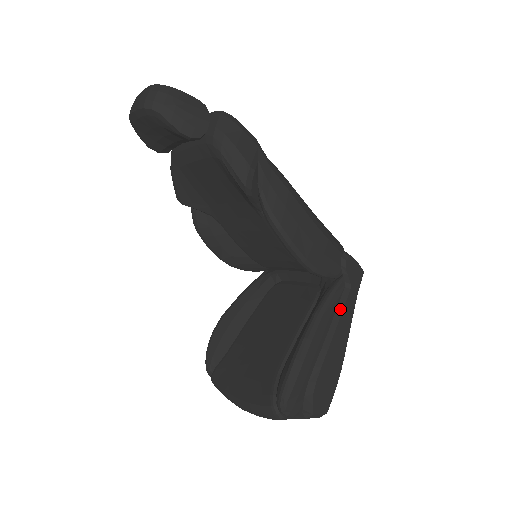
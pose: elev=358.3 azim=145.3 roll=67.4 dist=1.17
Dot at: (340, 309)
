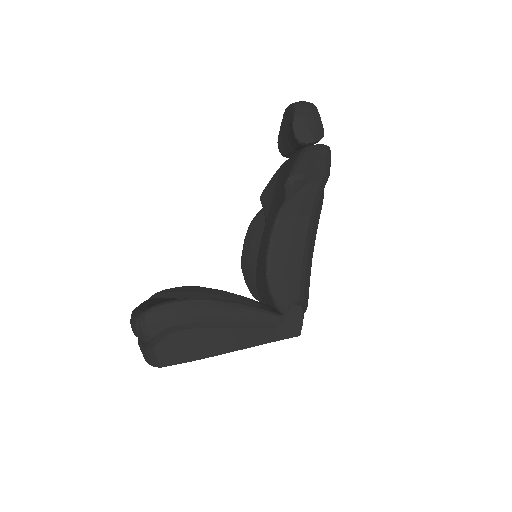
Dot at: (254, 325)
